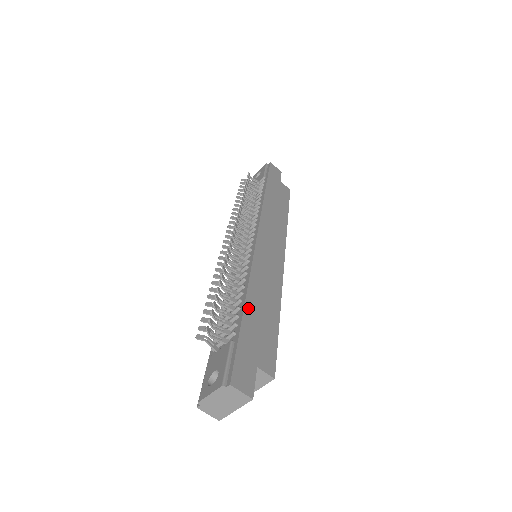
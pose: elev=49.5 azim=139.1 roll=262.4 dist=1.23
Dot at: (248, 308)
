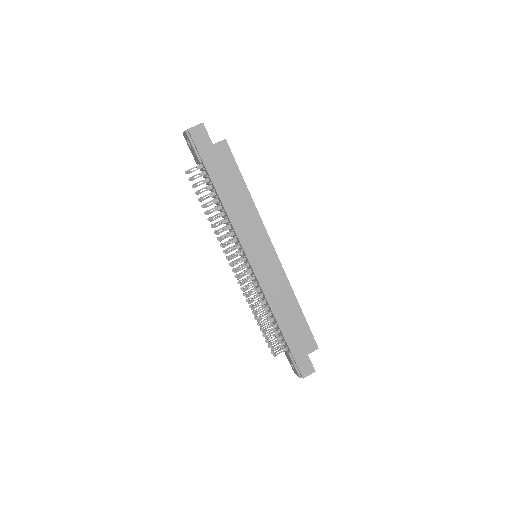
Dot at: (283, 329)
